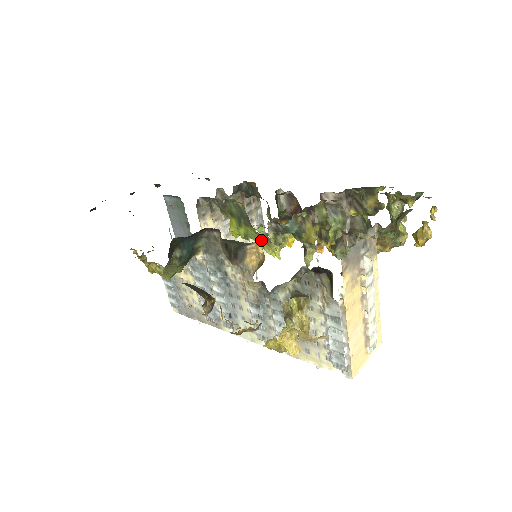
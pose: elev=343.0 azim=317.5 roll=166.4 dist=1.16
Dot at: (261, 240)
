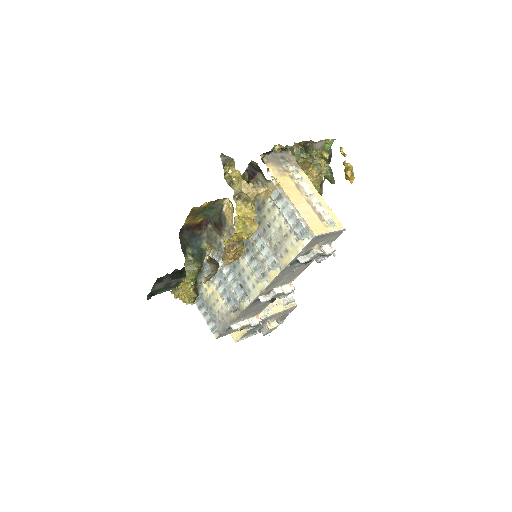
Dot at: occluded
